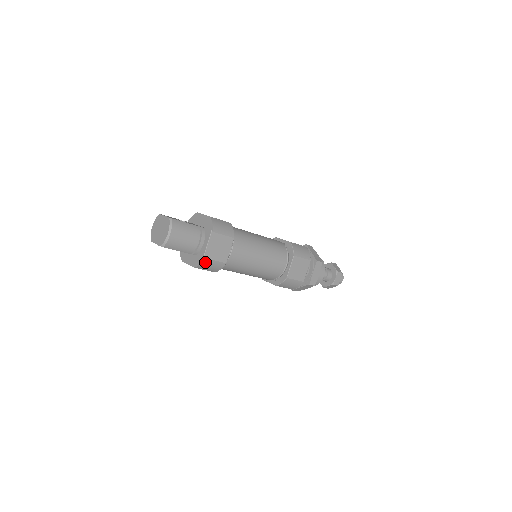
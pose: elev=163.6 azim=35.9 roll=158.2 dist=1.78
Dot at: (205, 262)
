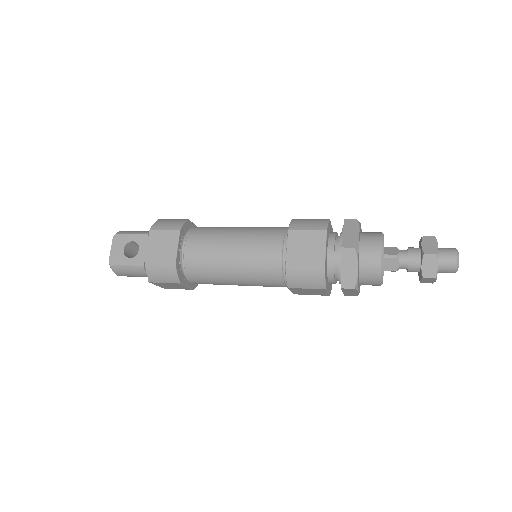
Dot at: occluded
